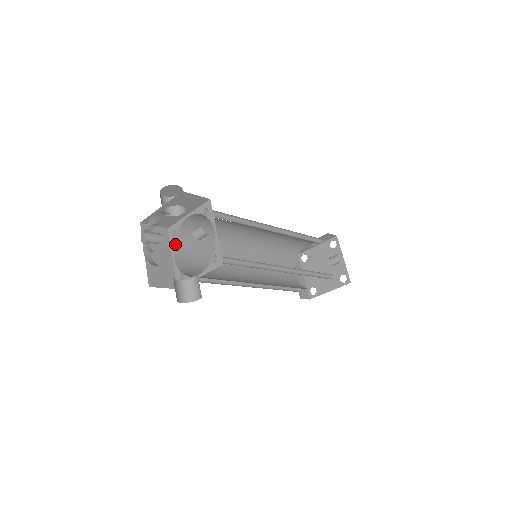
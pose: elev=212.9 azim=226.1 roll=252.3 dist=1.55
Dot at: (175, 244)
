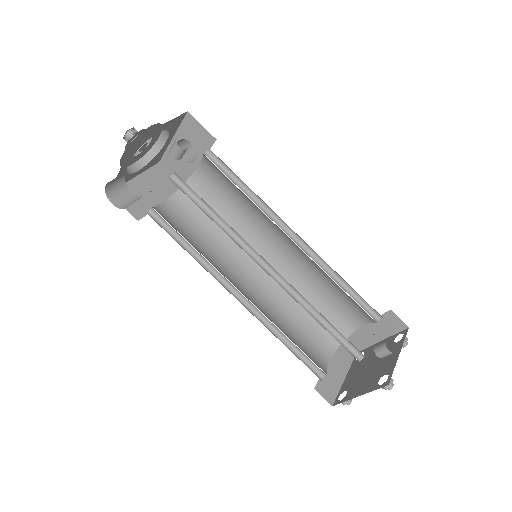
Dot at: (176, 194)
